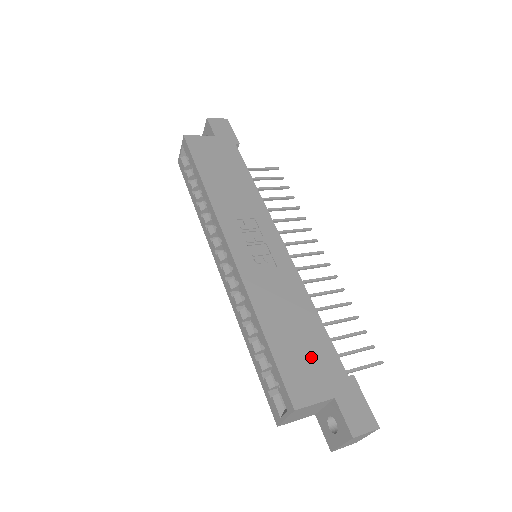
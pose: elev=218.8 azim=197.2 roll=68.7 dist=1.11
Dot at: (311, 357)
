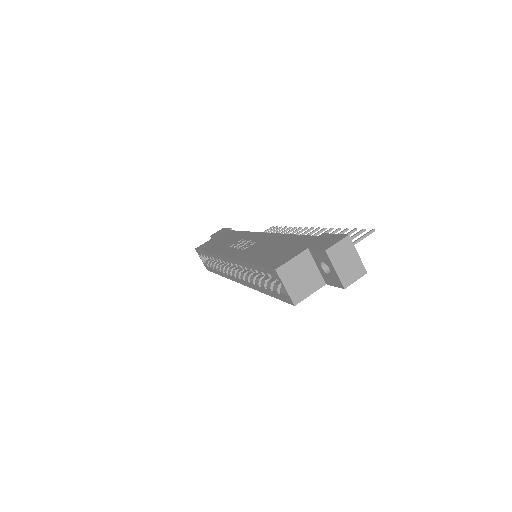
Dot at: (287, 248)
